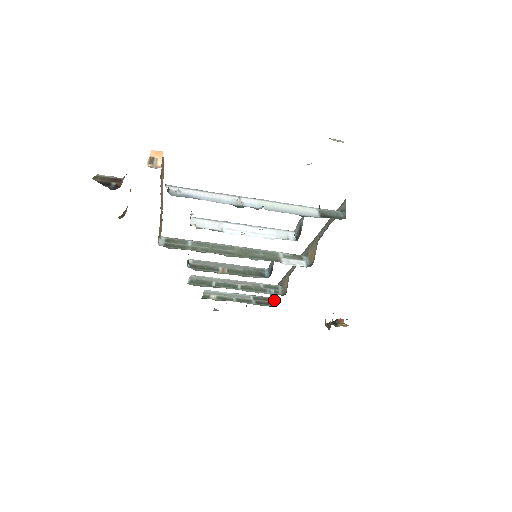
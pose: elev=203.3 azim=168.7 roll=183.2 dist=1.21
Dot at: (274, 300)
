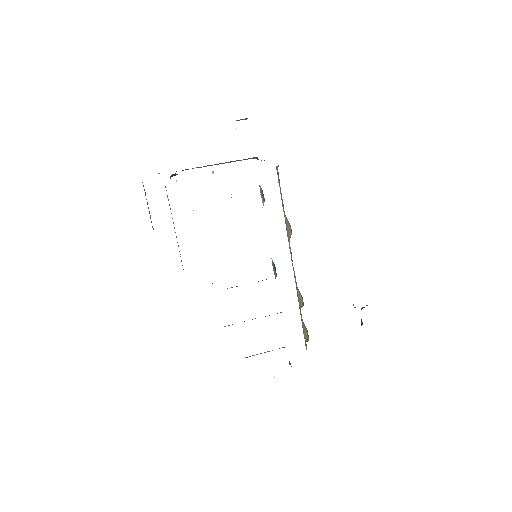
Dot at: (307, 336)
